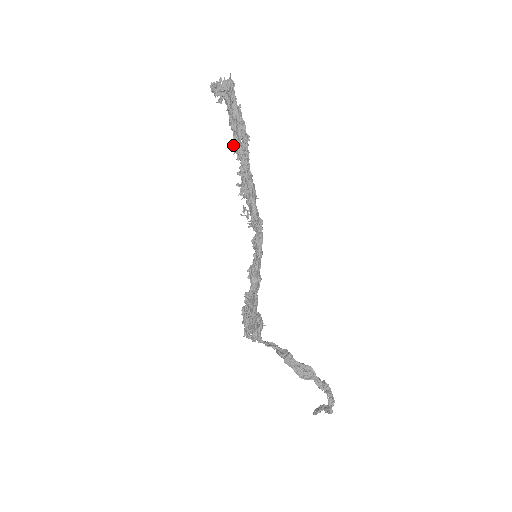
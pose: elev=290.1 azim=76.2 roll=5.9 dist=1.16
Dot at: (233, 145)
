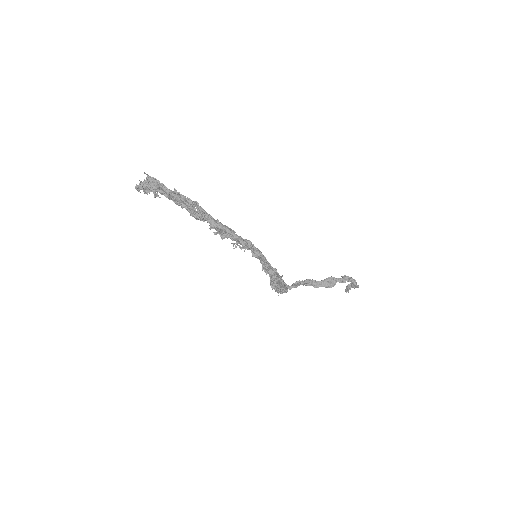
Dot at: (192, 216)
